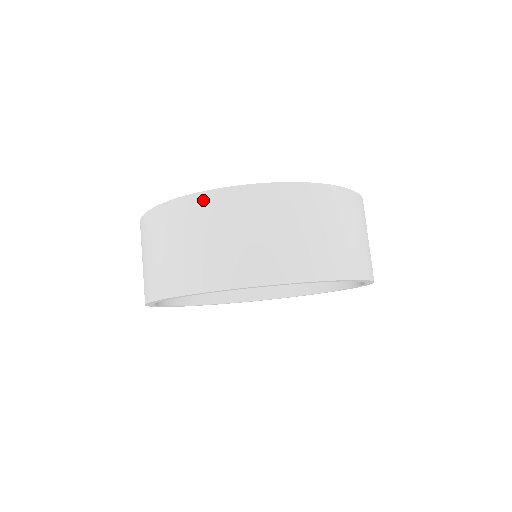
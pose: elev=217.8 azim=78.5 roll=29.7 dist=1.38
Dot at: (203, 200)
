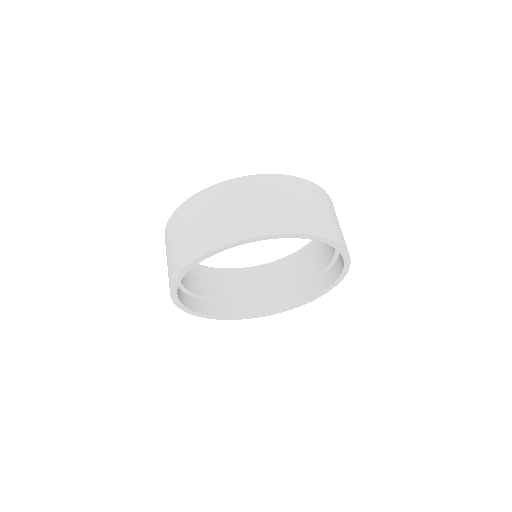
Dot at: (166, 232)
